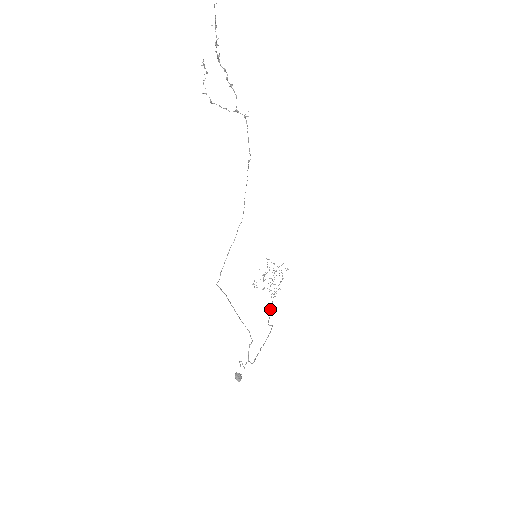
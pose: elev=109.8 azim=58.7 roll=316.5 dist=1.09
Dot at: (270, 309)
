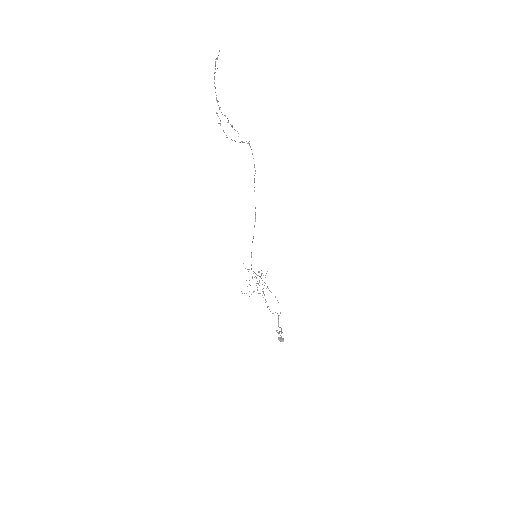
Dot at: occluded
